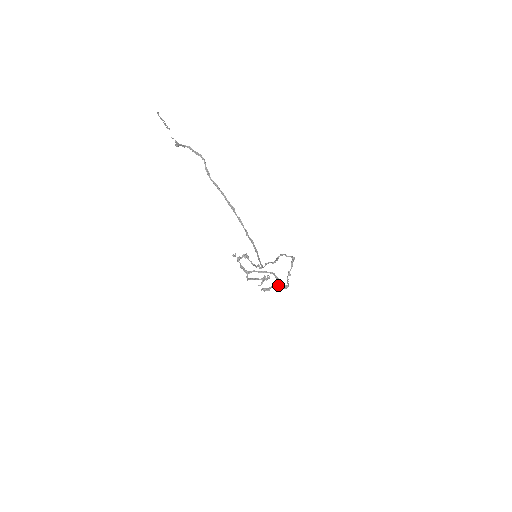
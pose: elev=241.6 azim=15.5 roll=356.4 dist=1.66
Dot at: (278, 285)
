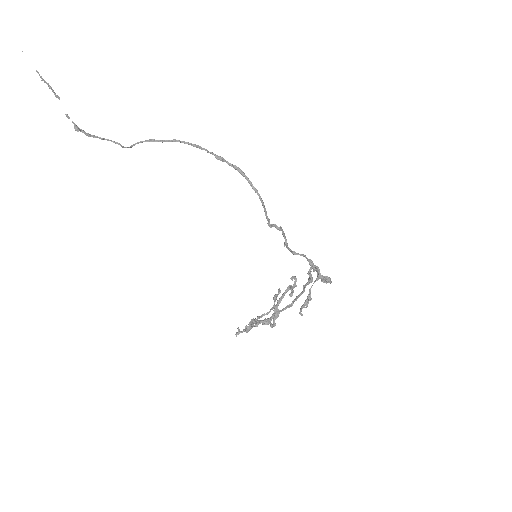
Dot at: (312, 266)
